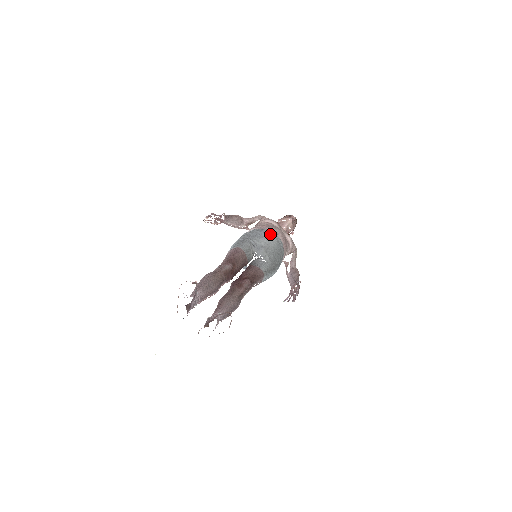
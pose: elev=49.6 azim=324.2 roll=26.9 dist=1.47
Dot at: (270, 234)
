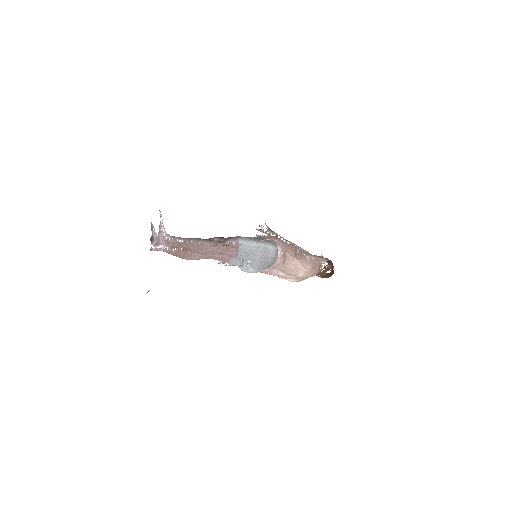
Dot at: occluded
